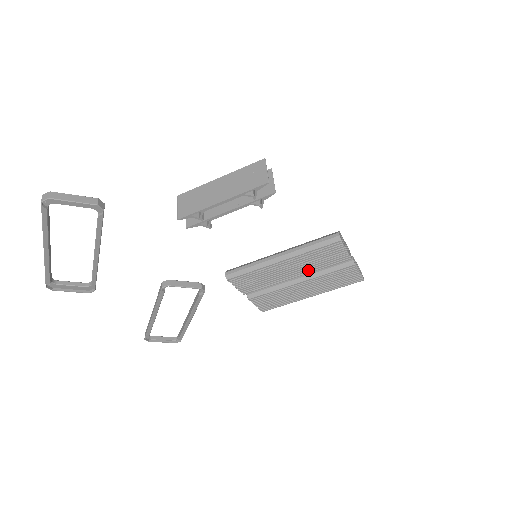
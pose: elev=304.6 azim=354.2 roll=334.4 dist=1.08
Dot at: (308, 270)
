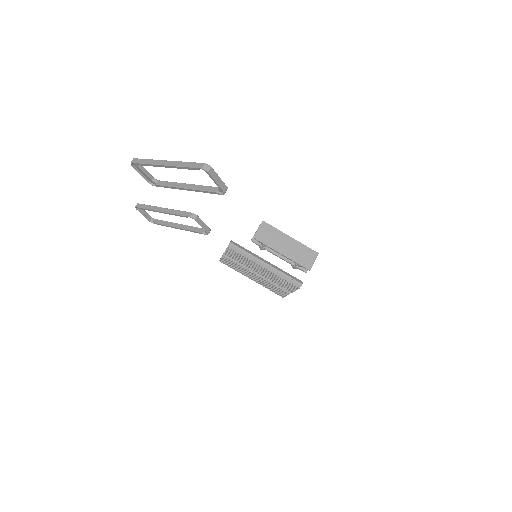
Dot at: (268, 277)
